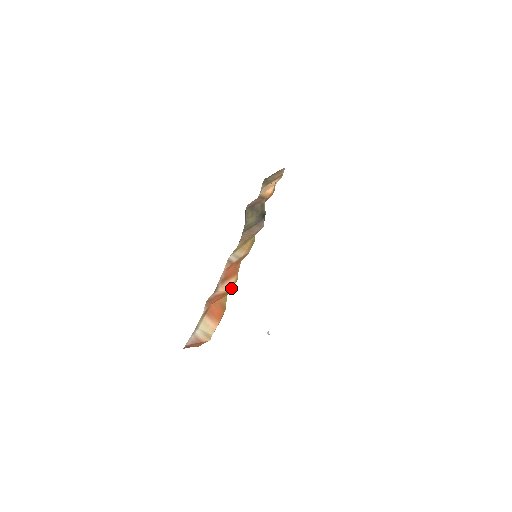
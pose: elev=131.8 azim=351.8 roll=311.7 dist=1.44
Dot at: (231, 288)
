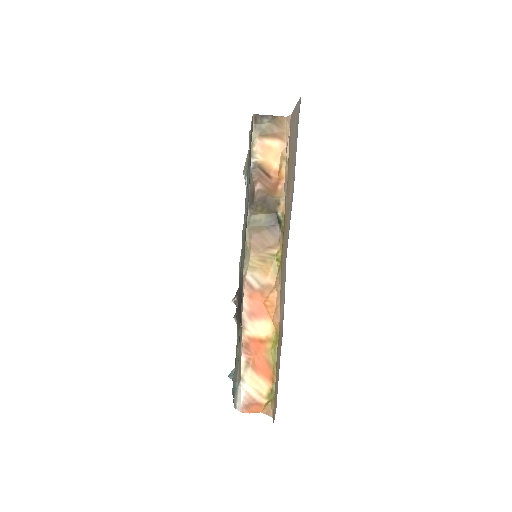
Dot at: (271, 340)
